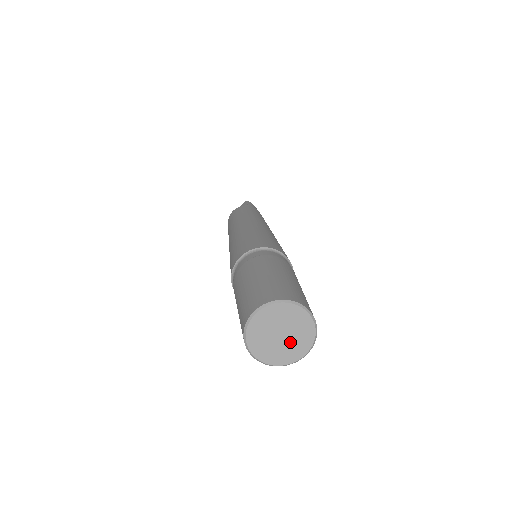
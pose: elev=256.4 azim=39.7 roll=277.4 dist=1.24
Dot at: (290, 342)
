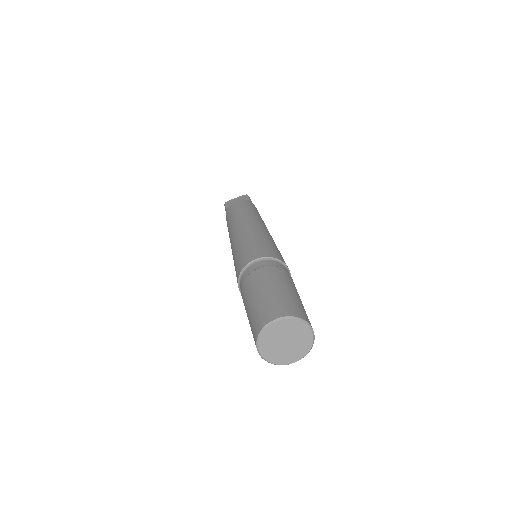
Dot at: (288, 350)
